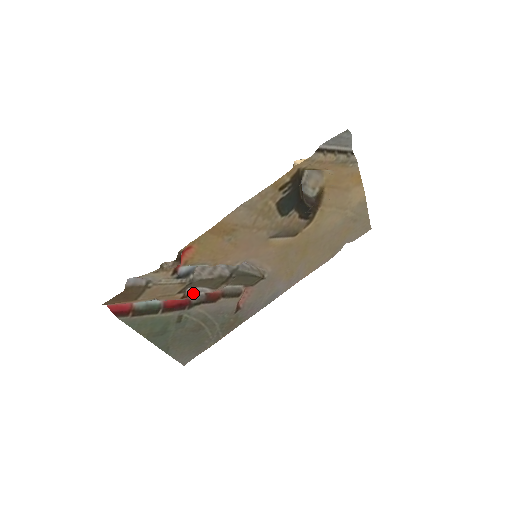
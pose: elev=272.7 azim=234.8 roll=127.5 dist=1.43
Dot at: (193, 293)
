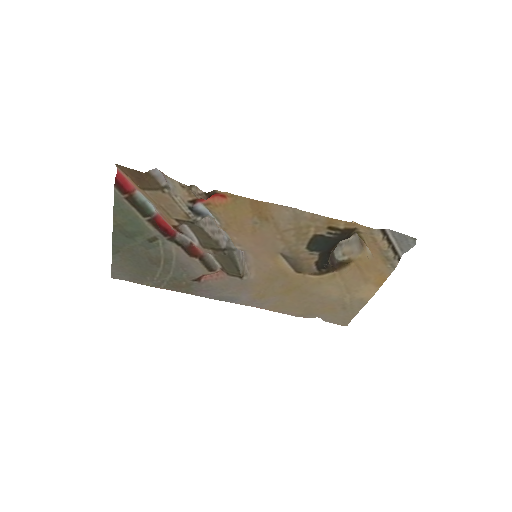
Dot at: (184, 232)
